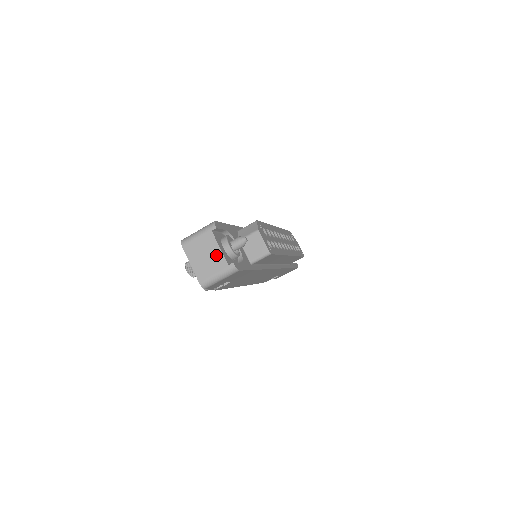
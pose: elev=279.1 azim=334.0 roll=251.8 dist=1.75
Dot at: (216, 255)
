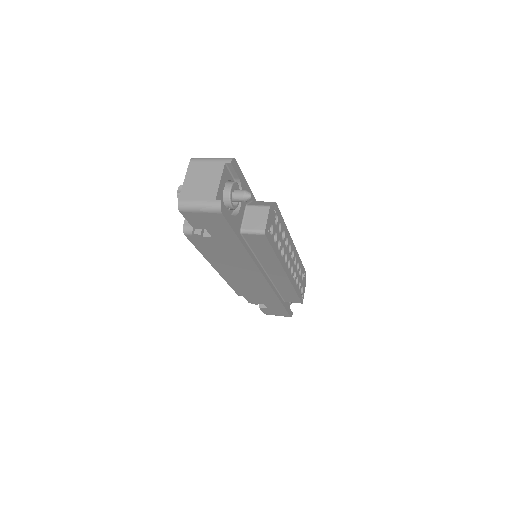
Dot at: (212, 185)
